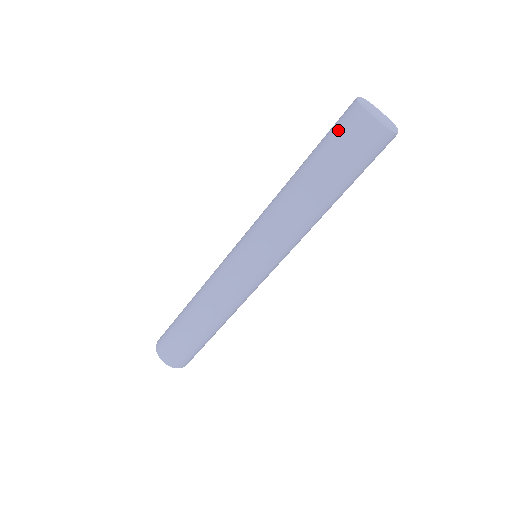
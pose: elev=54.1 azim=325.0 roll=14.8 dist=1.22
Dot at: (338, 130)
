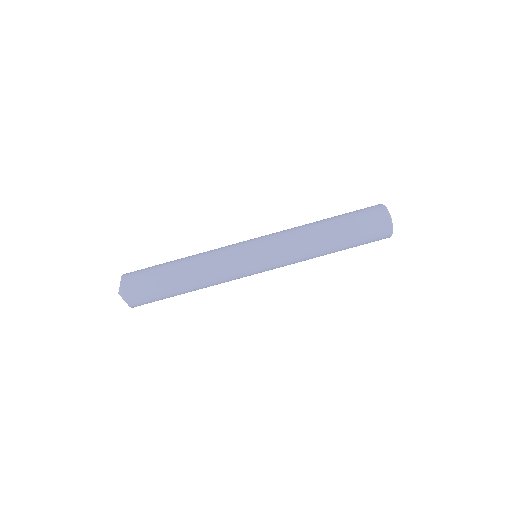
Dot at: occluded
